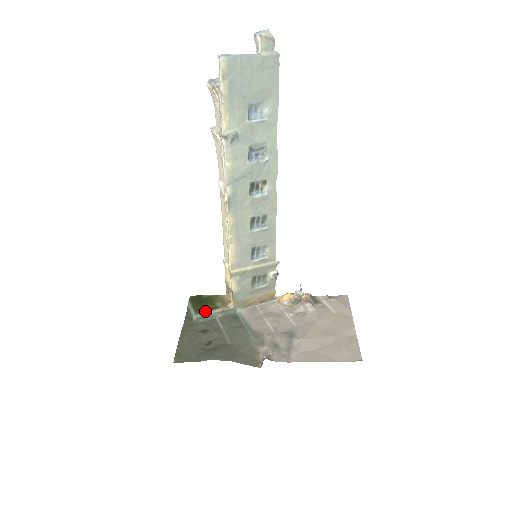
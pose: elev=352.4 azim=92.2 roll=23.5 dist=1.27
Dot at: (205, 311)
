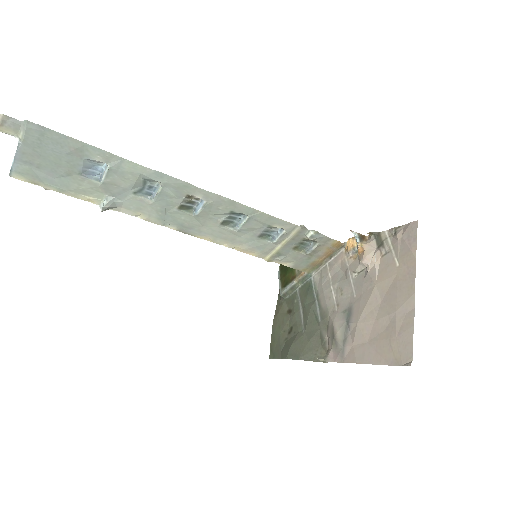
Dot at: (287, 284)
